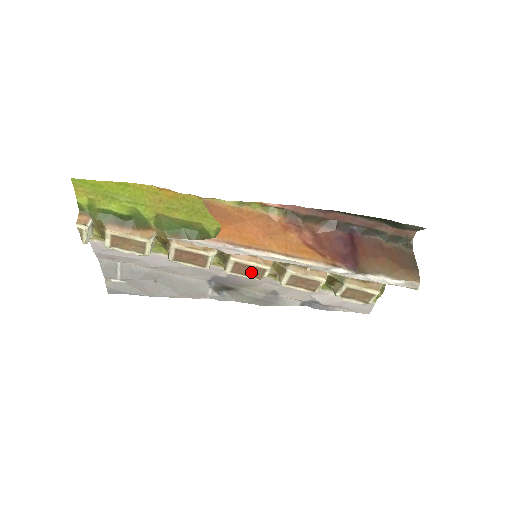
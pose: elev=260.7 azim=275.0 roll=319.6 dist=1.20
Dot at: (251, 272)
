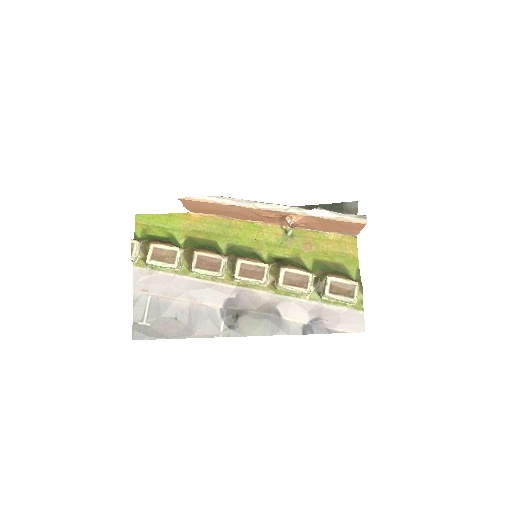
Dot at: (254, 273)
